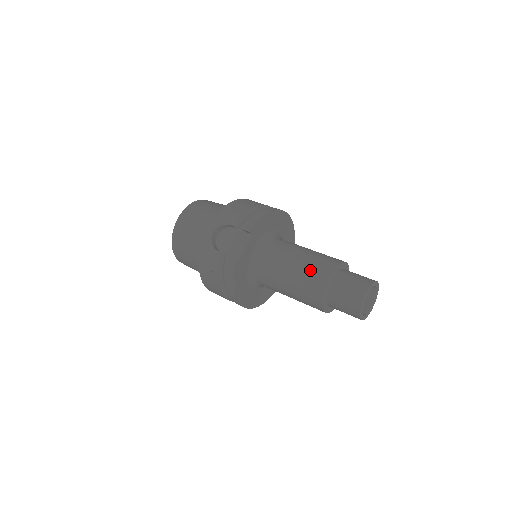
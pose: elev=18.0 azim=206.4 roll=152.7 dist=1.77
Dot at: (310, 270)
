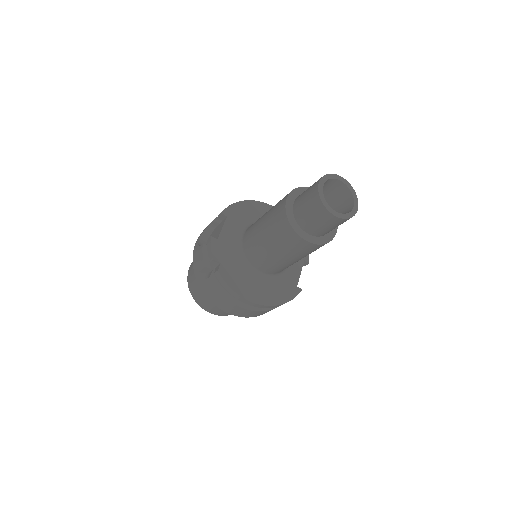
Dot at: (275, 206)
